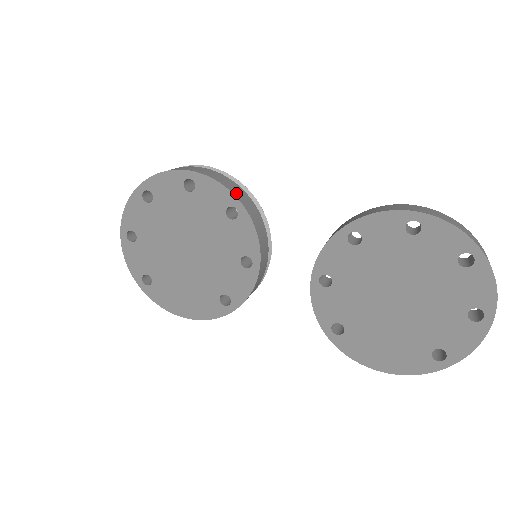
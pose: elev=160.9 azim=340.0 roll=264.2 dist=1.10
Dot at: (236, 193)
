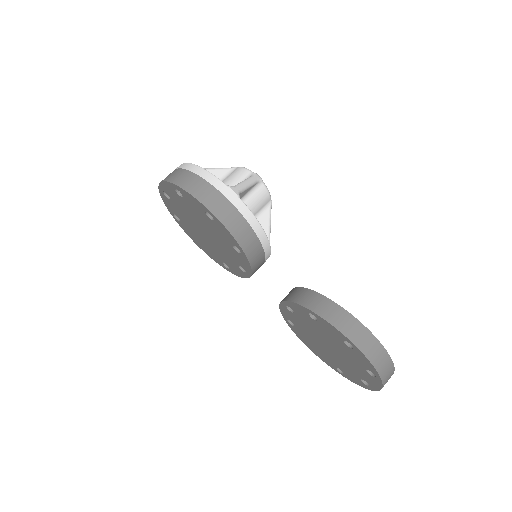
Dot at: (243, 242)
